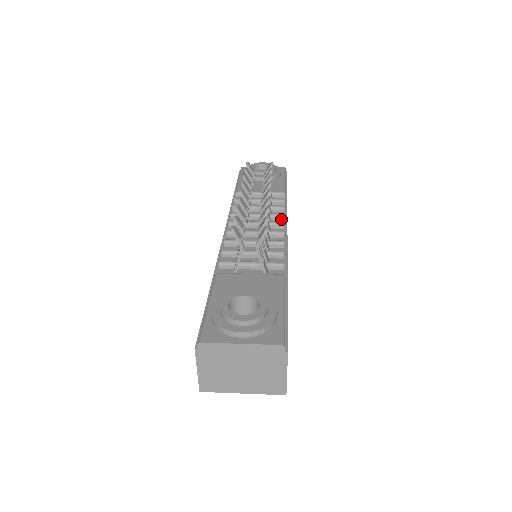
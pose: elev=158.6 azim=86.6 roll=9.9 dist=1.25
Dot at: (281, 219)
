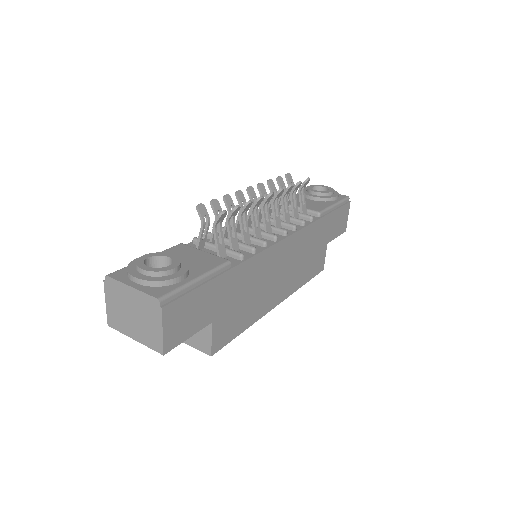
Dot at: (291, 229)
